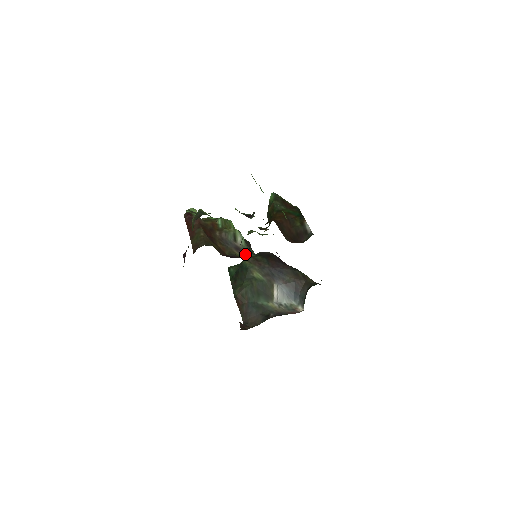
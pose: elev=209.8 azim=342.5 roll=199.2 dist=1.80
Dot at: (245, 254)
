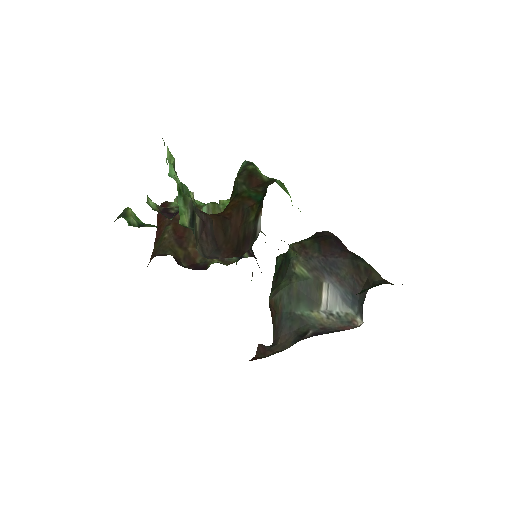
Dot at: (225, 259)
